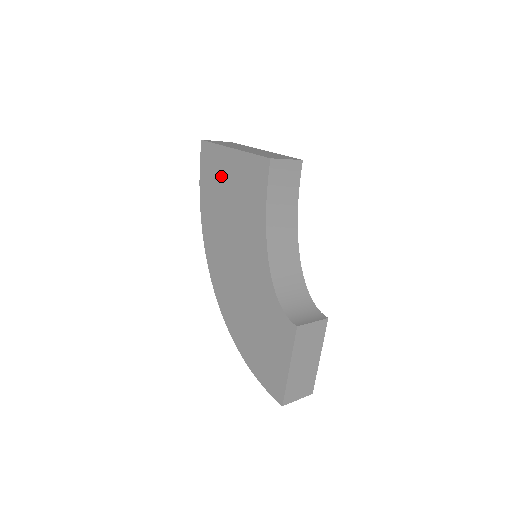
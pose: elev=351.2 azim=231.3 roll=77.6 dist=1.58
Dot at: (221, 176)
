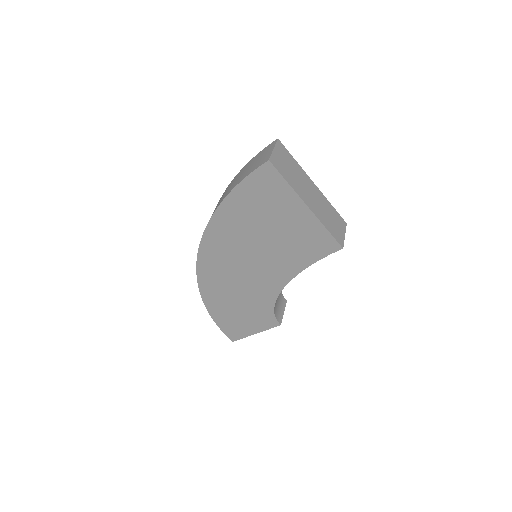
Dot at: (274, 210)
